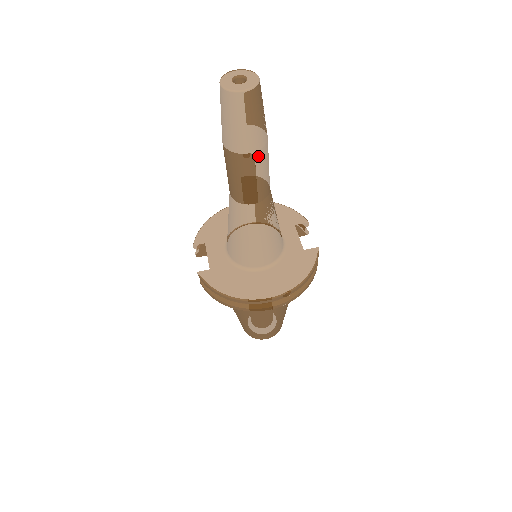
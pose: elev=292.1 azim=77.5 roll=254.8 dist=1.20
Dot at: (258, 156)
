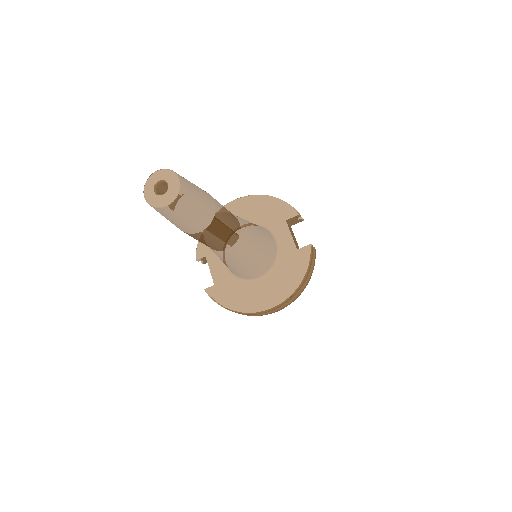
Dot at: (211, 228)
